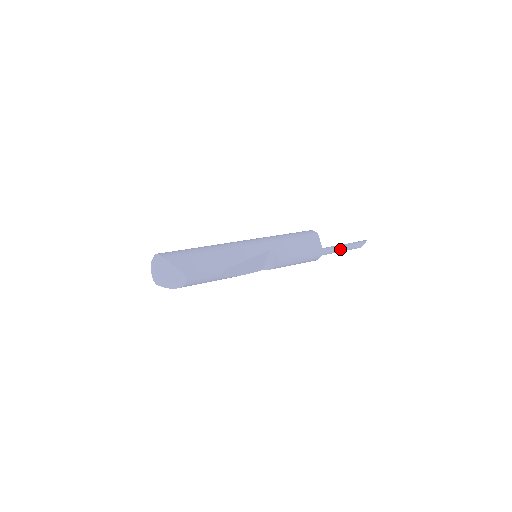
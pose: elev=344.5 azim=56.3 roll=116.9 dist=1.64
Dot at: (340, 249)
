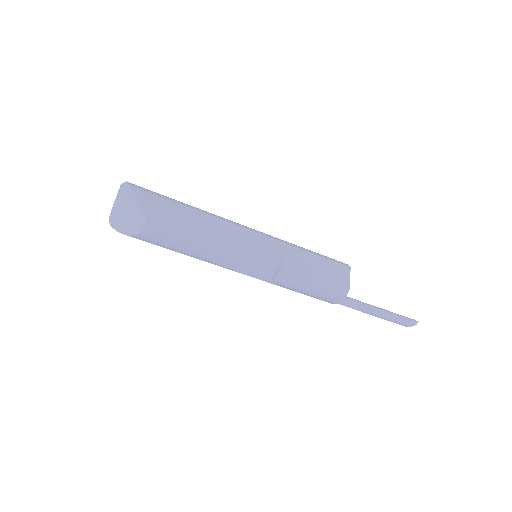
Dot at: (377, 311)
